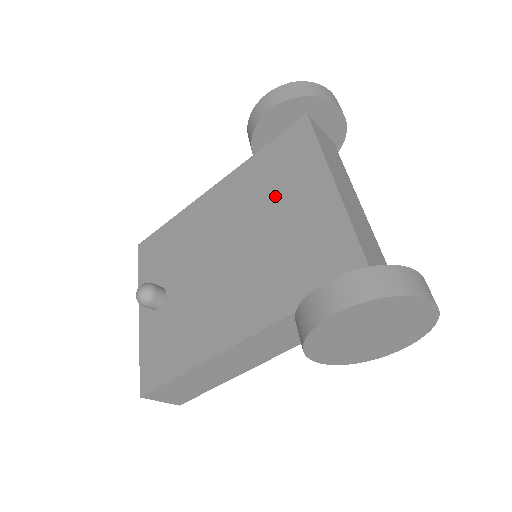
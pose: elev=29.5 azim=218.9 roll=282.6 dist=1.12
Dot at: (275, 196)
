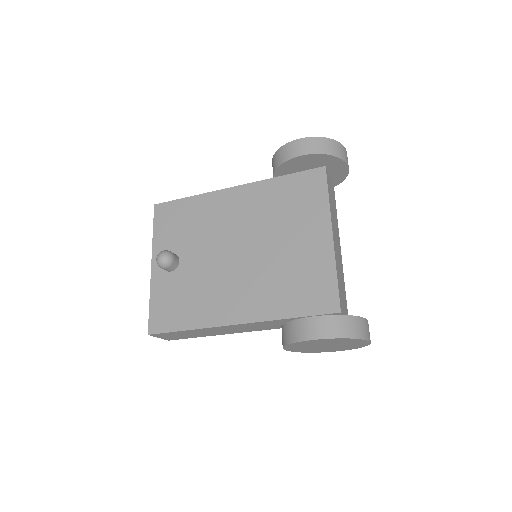
Dot at: (286, 224)
